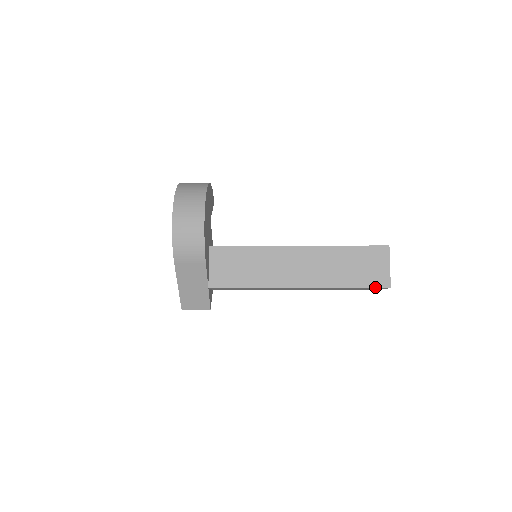
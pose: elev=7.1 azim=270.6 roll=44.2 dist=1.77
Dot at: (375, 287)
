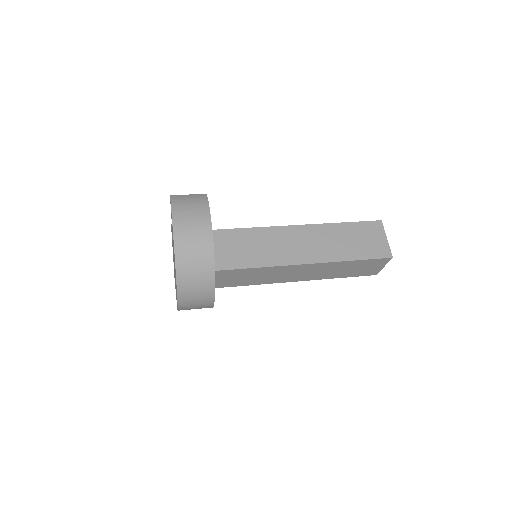
Dot at: occluded
